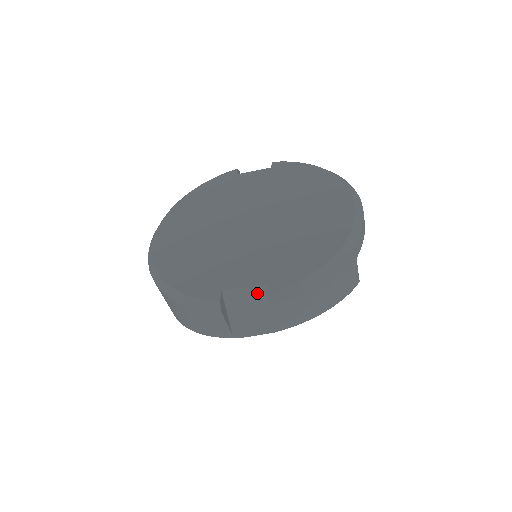
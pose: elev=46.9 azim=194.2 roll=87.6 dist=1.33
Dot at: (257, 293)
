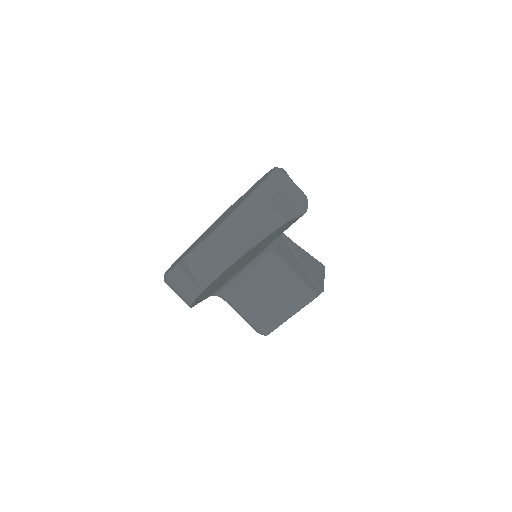
Dot at: (201, 249)
